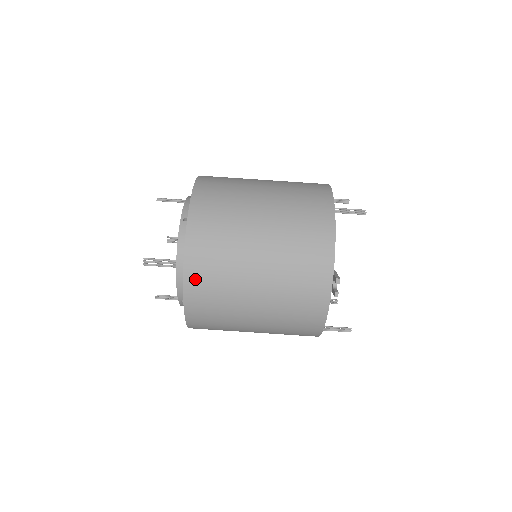
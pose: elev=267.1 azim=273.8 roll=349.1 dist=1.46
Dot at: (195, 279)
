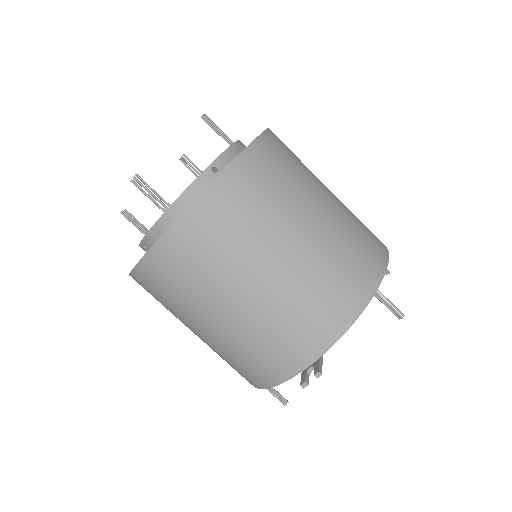
Dot at: (173, 248)
